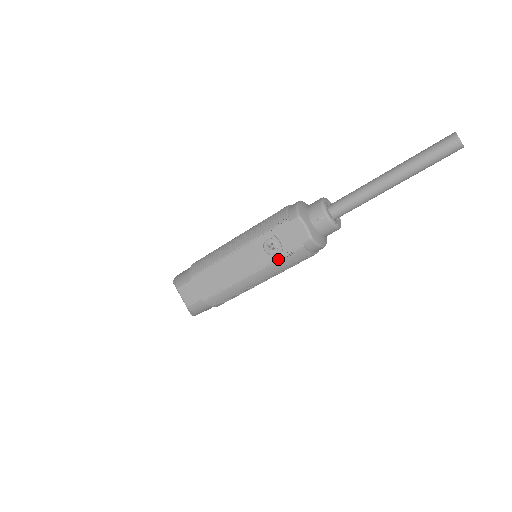
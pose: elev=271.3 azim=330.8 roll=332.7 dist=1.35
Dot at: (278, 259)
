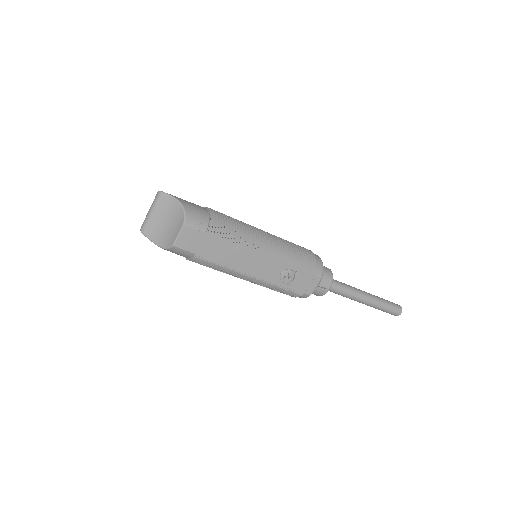
Dot at: (280, 286)
